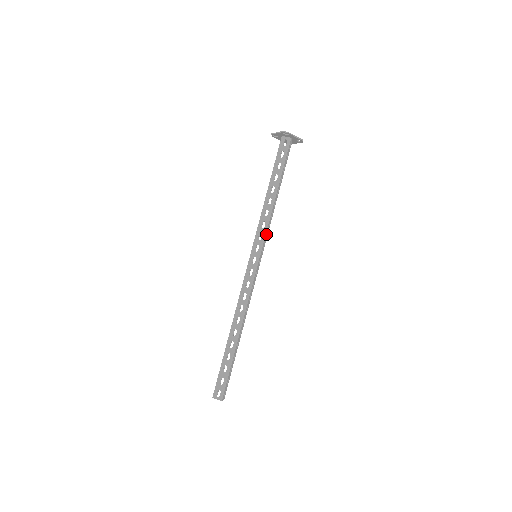
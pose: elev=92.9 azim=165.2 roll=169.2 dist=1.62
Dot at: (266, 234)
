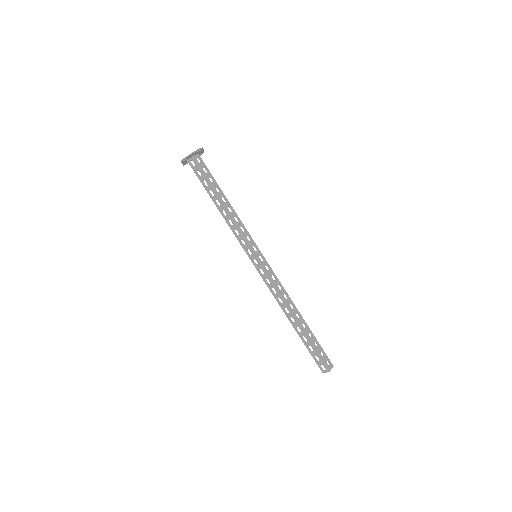
Dot at: (247, 235)
